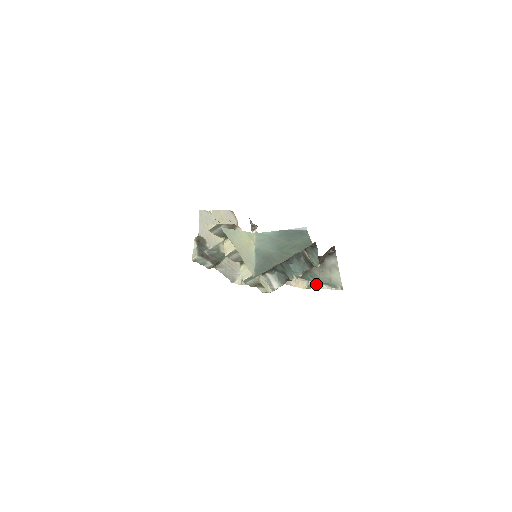
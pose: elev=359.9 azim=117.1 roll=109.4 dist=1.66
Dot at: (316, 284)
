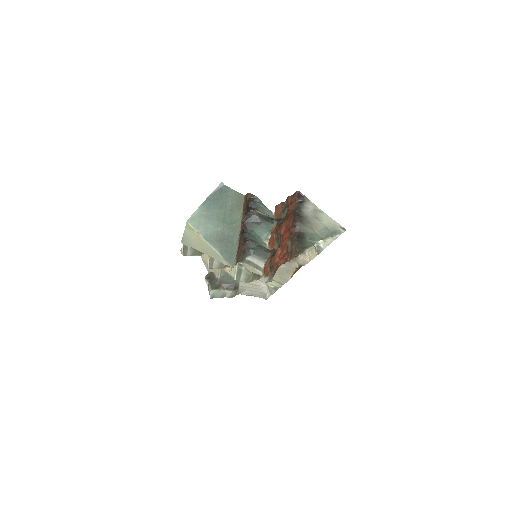
Dot at: (322, 244)
